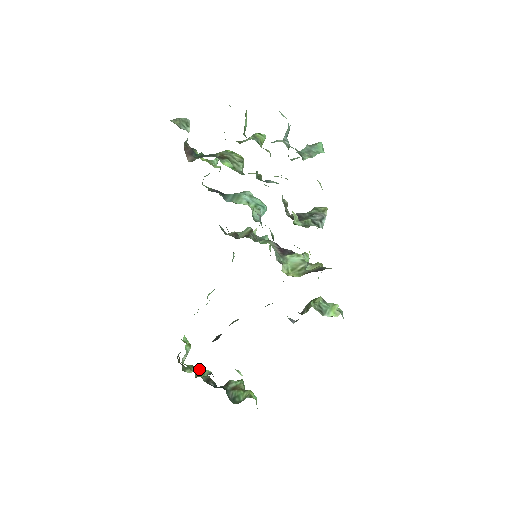
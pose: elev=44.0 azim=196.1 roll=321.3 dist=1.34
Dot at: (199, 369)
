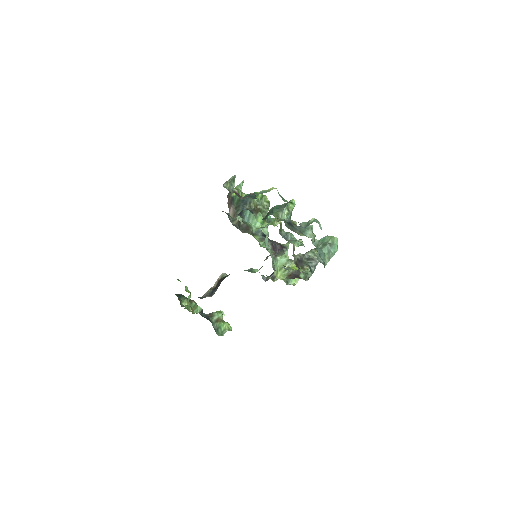
Dot at: (193, 306)
